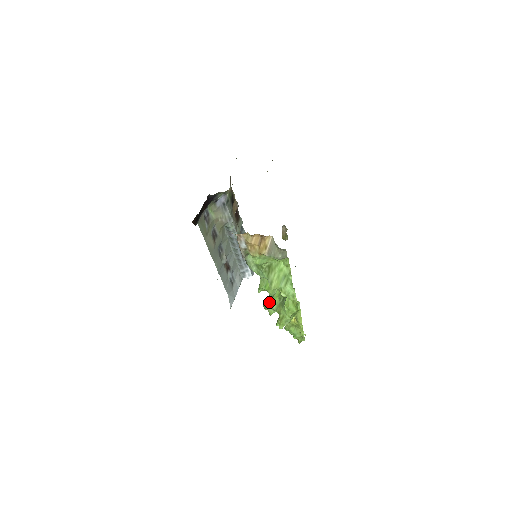
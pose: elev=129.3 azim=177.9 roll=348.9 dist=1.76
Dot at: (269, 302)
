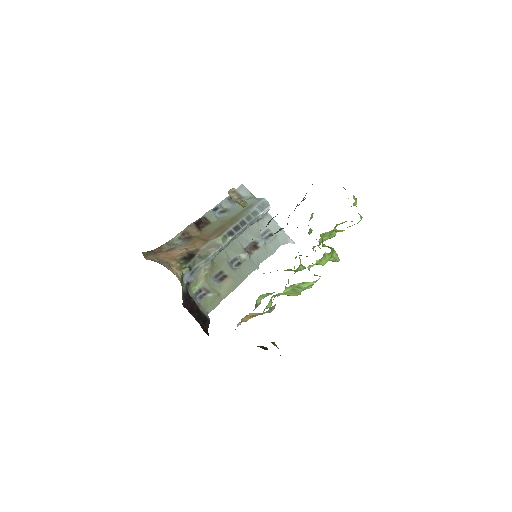
Dot at: occluded
